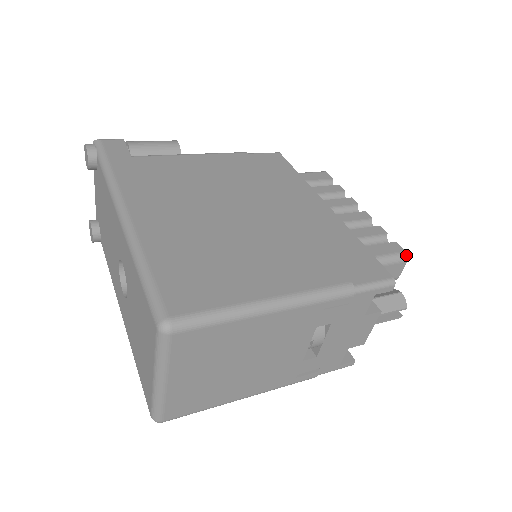
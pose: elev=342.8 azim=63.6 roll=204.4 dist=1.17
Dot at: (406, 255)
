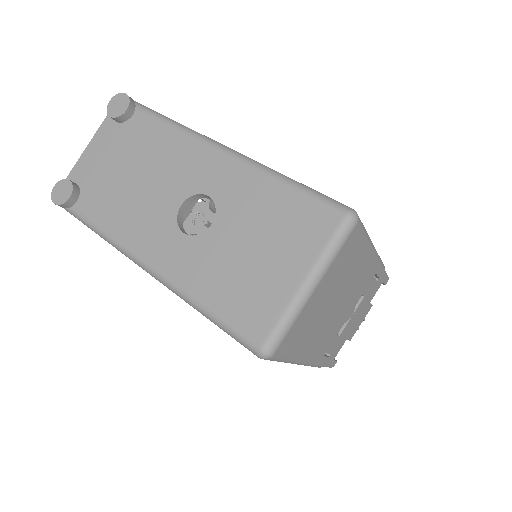
Dot at: occluded
